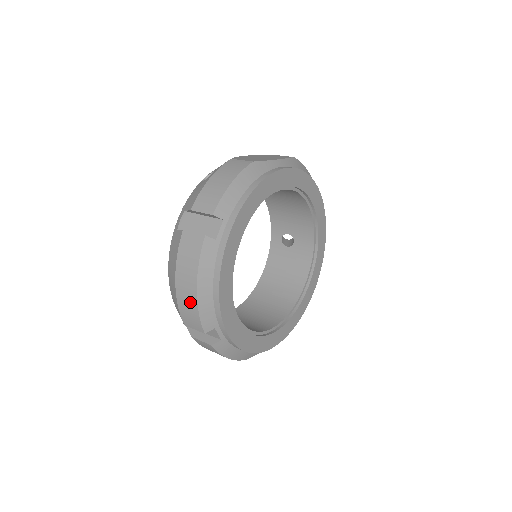
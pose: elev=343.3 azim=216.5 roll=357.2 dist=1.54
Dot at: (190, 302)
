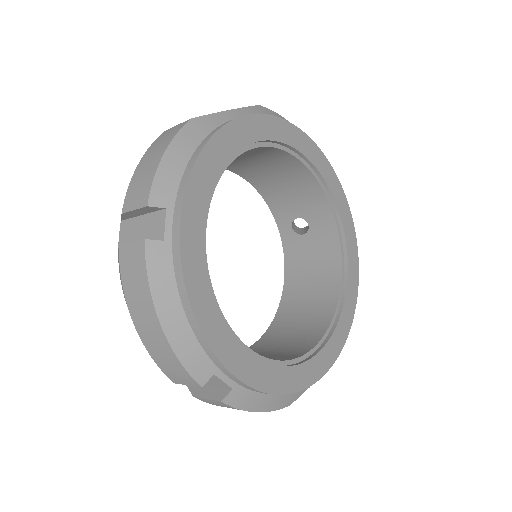
Dot at: (161, 347)
